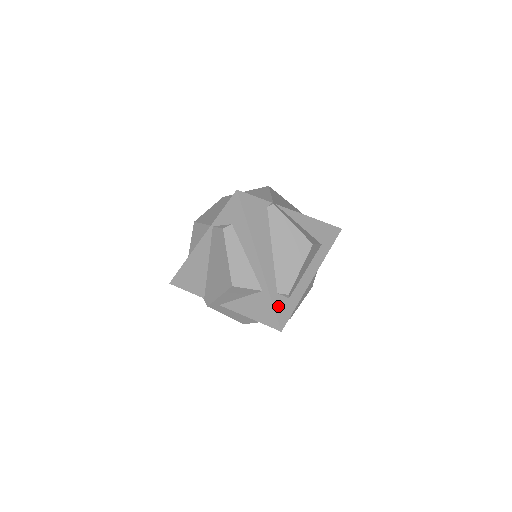
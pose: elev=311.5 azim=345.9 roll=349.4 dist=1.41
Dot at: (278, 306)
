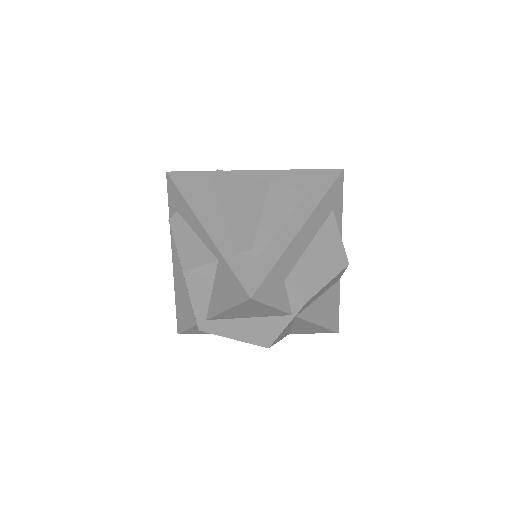
Dot at: (240, 269)
